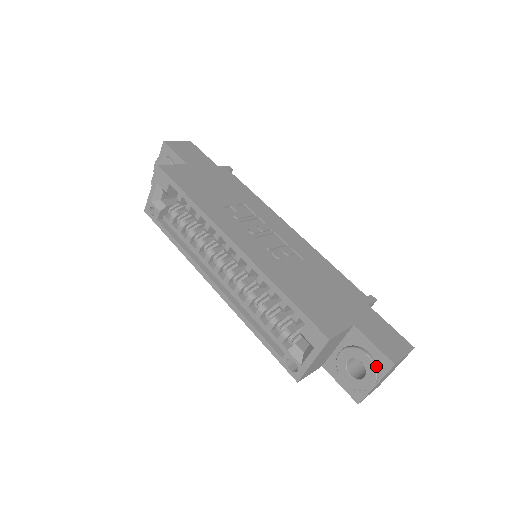
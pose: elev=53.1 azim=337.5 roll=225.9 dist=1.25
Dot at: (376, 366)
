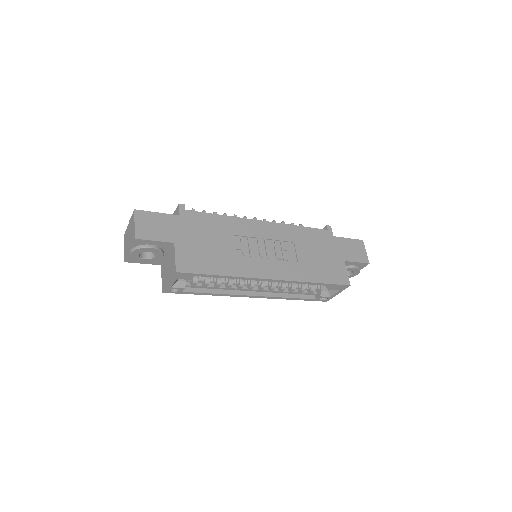
Dot at: (359, 268)
